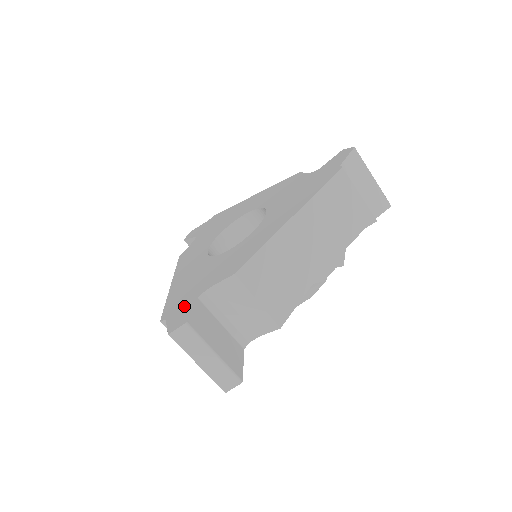
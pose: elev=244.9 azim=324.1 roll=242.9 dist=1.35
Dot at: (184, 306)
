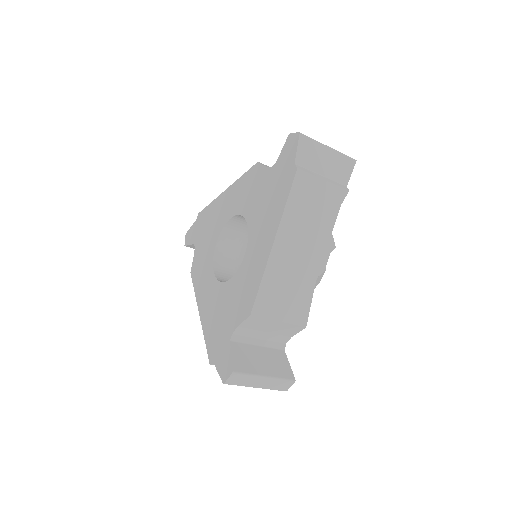
Dot at: (222, 350)
